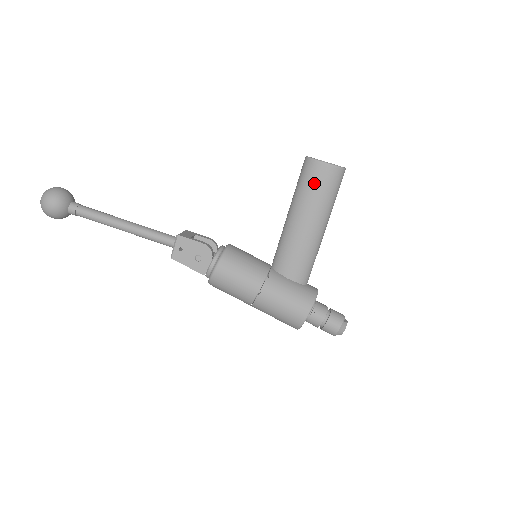
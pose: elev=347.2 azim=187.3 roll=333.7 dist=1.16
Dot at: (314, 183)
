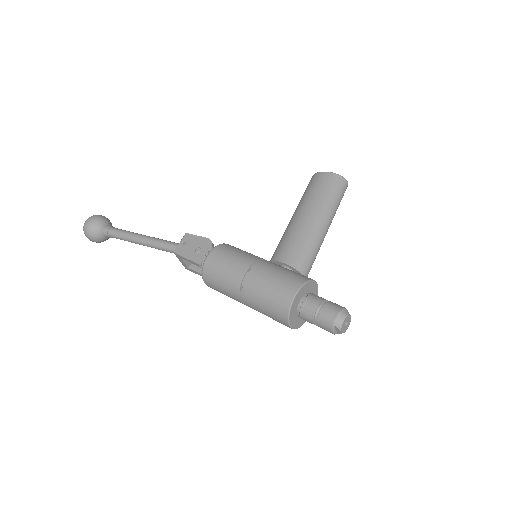
Dot at: (316, 186)
